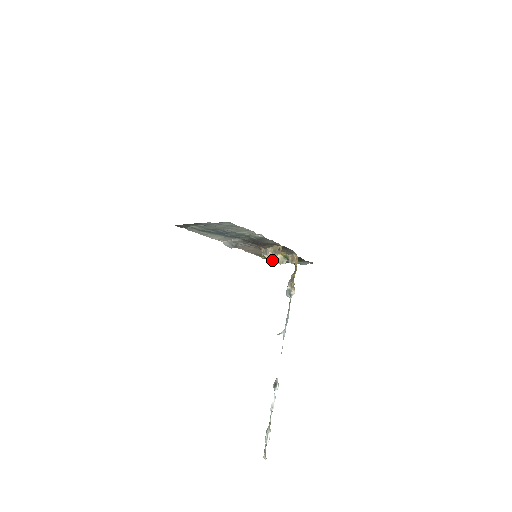
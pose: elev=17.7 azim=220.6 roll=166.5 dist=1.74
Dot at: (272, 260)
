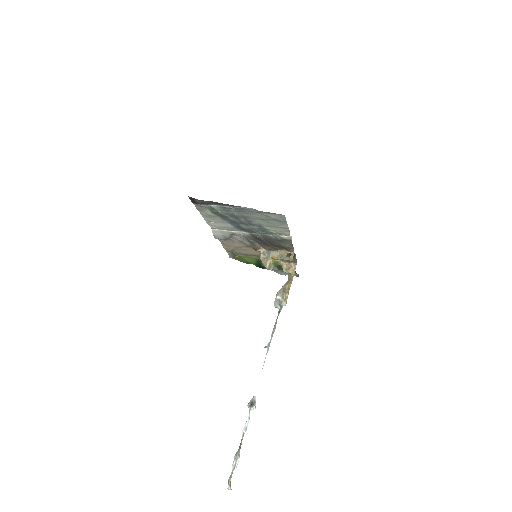
Dot at: (264, 264)
